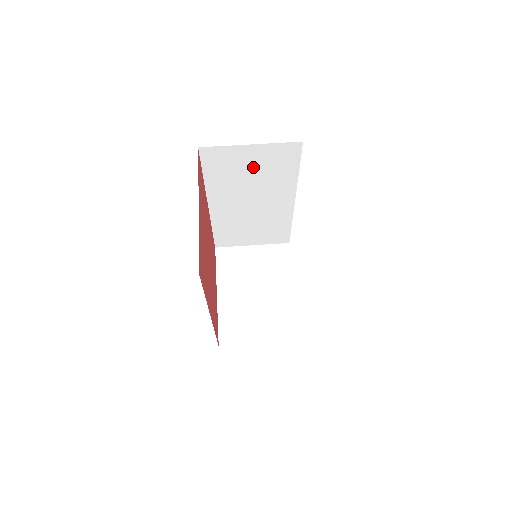
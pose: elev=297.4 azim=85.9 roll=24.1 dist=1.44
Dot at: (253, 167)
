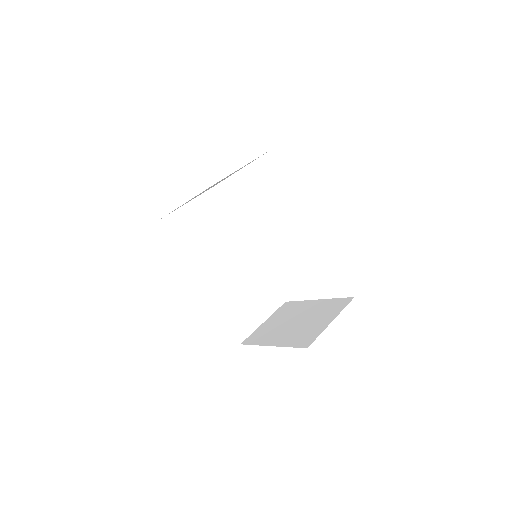
Dot at: (204, 223)
